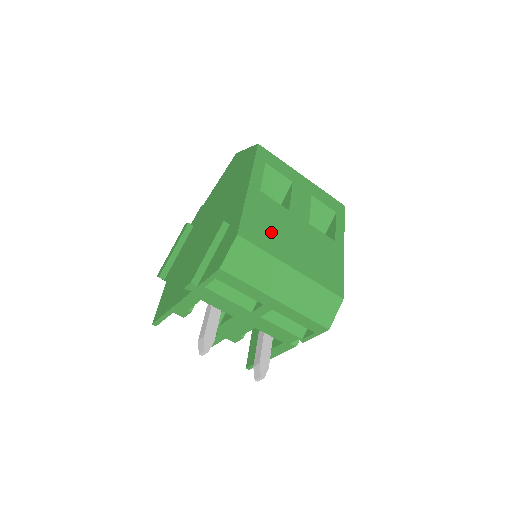
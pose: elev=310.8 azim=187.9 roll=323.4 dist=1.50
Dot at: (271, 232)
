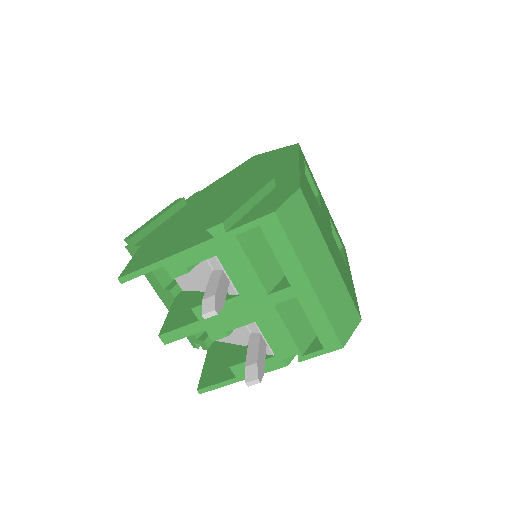
Dot at: (316, 213)
